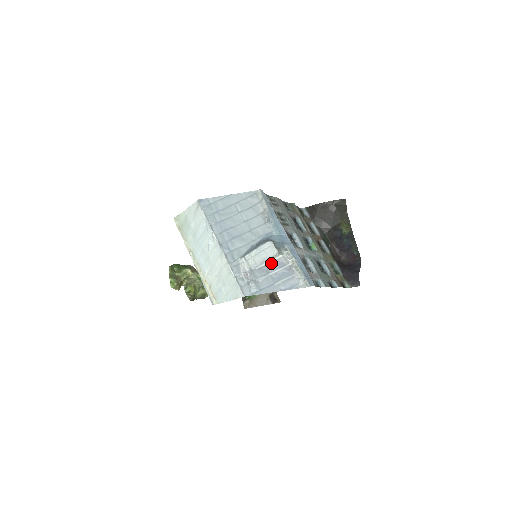
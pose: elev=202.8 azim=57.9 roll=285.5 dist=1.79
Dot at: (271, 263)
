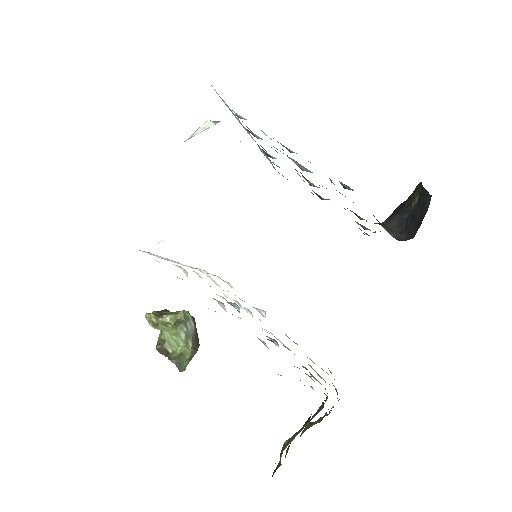
Dot at: (199, 132)
